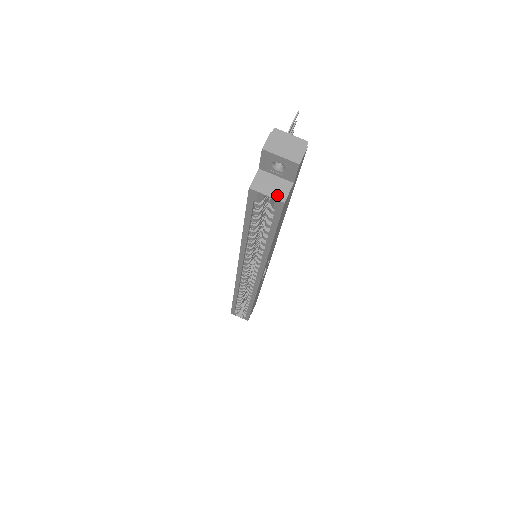
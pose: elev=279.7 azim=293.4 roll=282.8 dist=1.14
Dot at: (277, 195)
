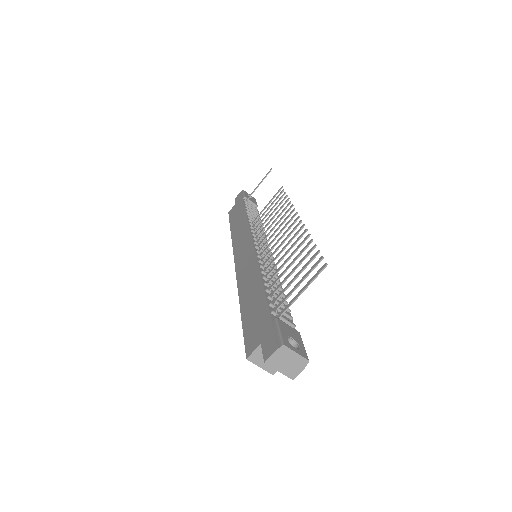
Dot at: (269, 368)
